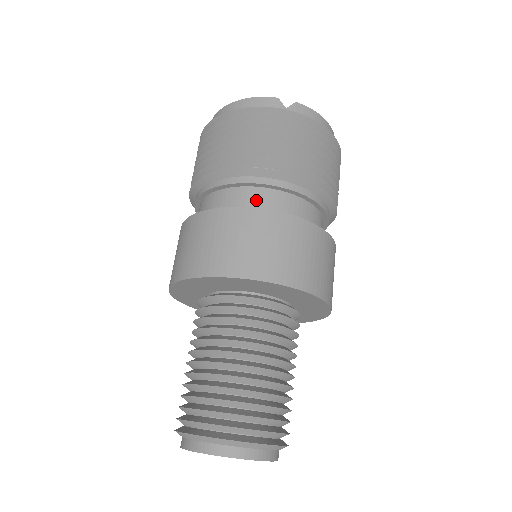
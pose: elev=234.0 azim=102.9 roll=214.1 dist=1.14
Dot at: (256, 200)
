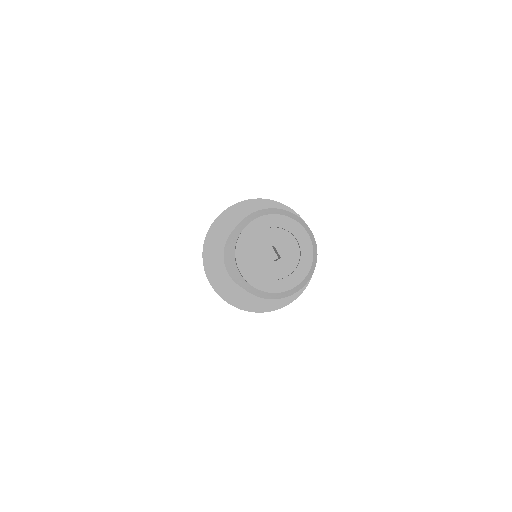
Dot at: occluded
